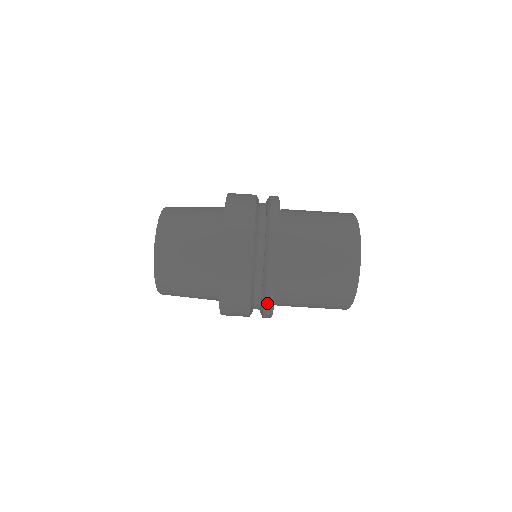
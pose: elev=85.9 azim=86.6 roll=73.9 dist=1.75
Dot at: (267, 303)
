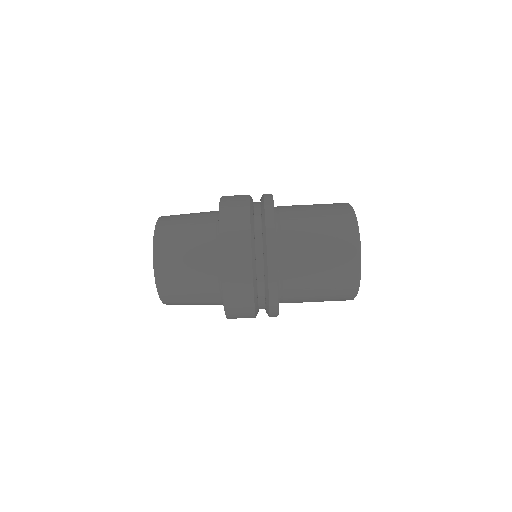
Dot at: occluded
